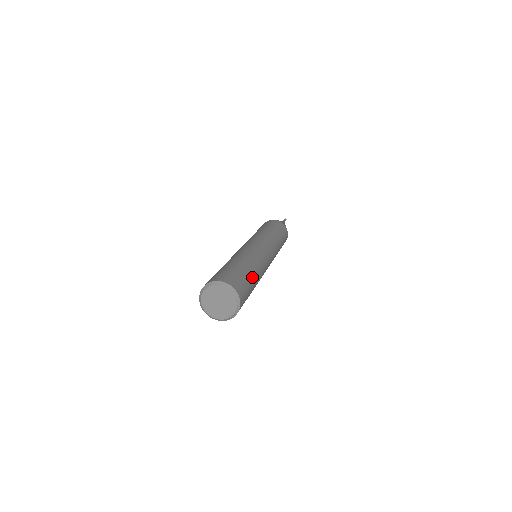
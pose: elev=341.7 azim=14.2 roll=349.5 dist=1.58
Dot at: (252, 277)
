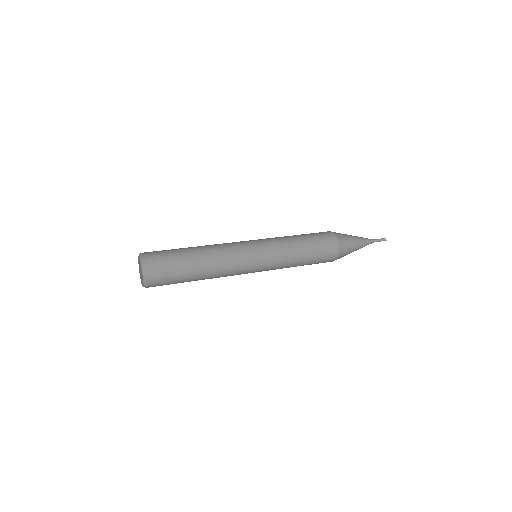
Dot at: (185, 250)
